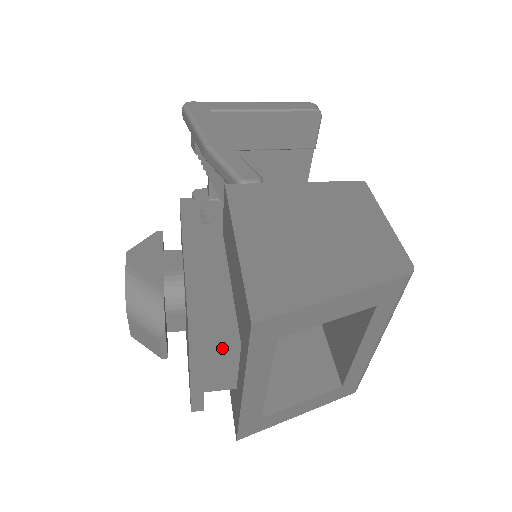
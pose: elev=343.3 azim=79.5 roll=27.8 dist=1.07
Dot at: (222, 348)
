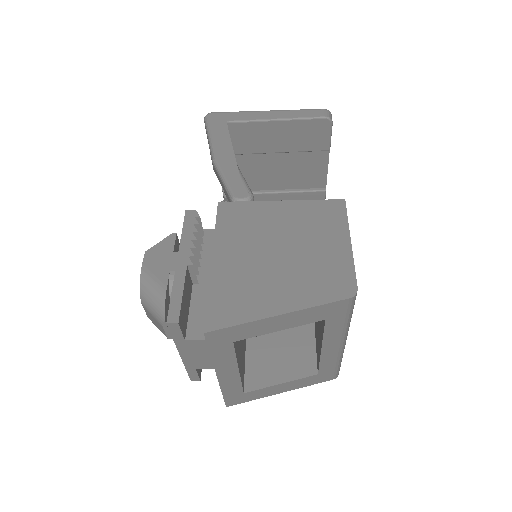
Dot at: (200, 341)
